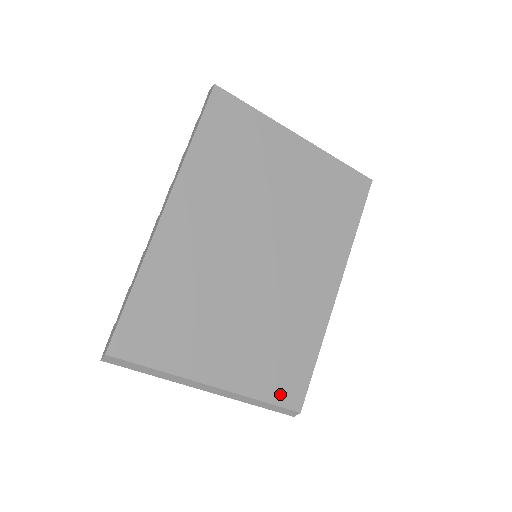
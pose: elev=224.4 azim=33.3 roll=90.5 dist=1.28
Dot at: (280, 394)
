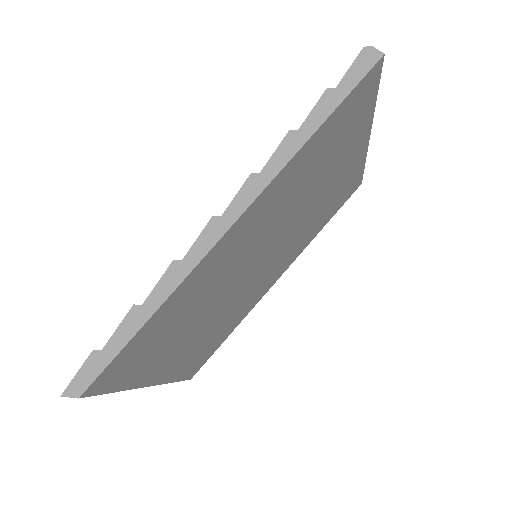
Dot at: (189, 372)
